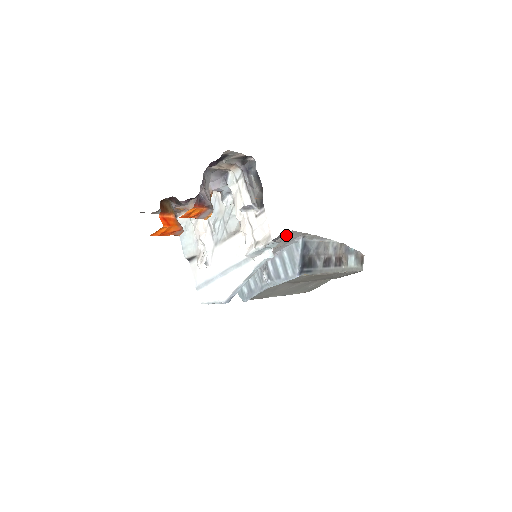
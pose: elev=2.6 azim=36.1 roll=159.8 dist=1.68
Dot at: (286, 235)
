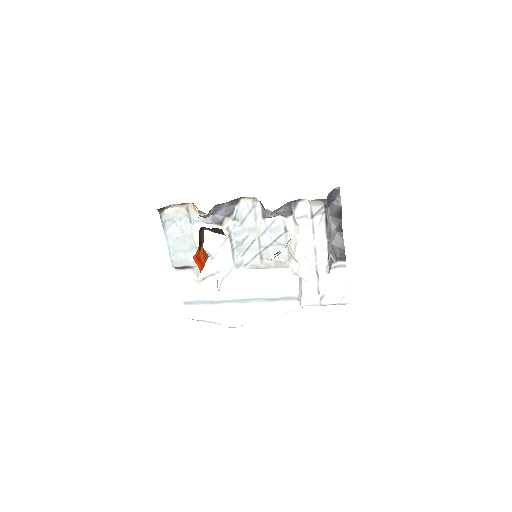
Dot at: occluded
